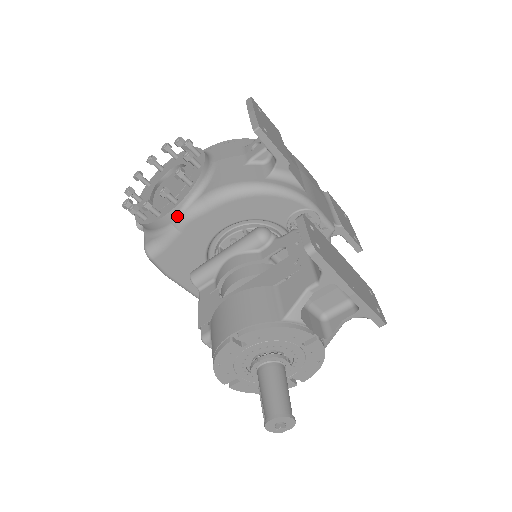
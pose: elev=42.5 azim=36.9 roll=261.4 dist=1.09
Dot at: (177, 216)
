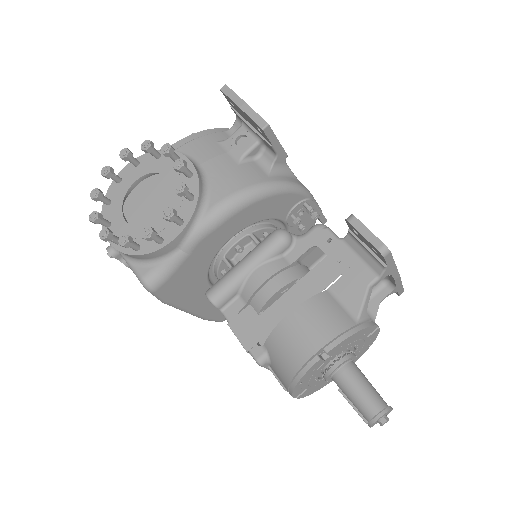
Dot at: (185, 238)
